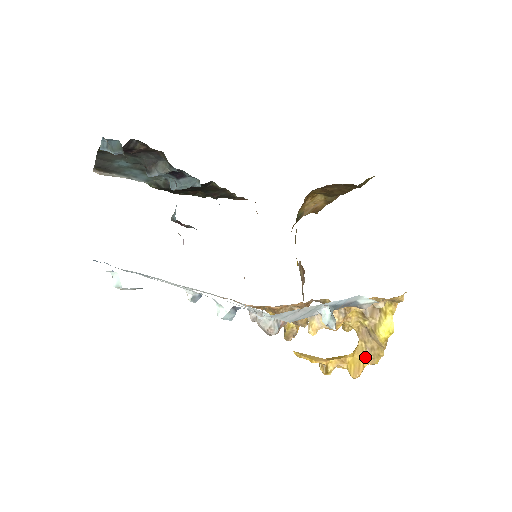
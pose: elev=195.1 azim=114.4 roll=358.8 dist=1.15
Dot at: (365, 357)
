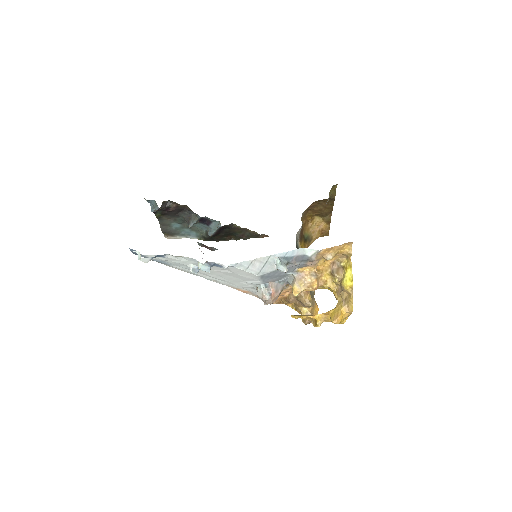
Dot at: (342, 307)
